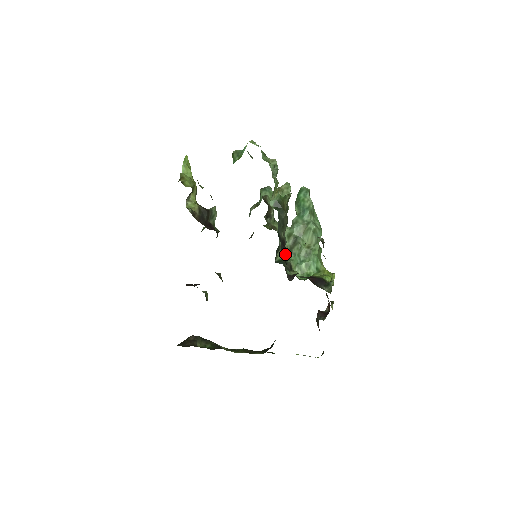
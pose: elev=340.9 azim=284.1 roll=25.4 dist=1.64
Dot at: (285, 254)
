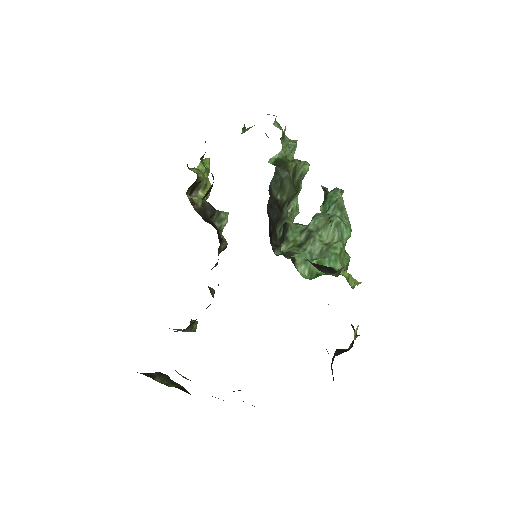
Dot at: (273, 212)
